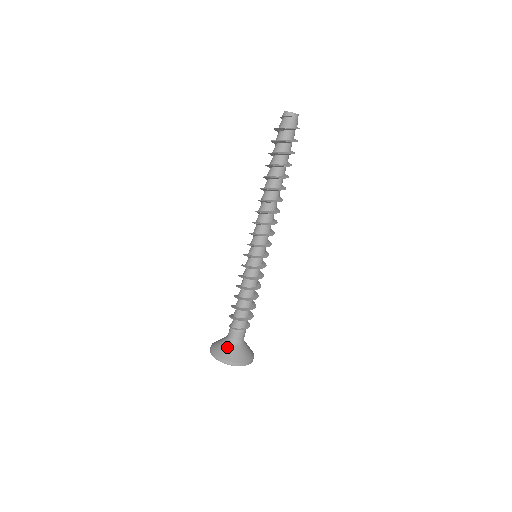
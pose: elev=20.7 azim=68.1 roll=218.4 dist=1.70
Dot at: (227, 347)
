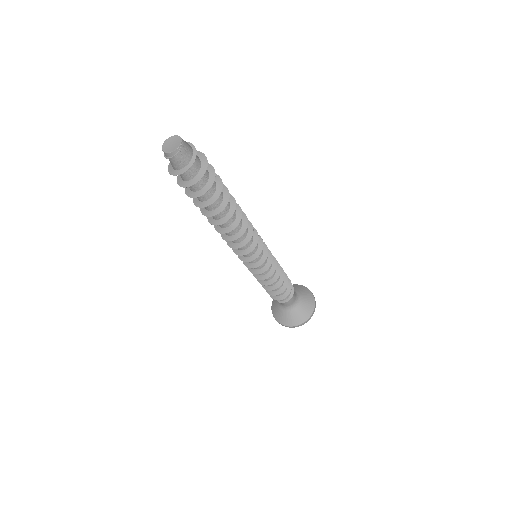
Dot at: (281, 312)
